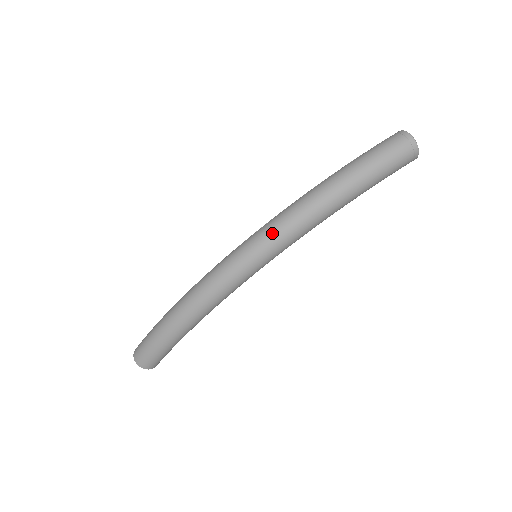
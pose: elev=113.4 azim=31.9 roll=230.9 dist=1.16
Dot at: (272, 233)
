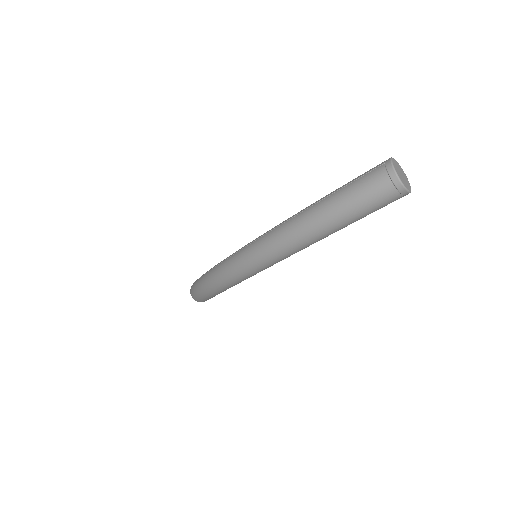
Dot at: (255, 257)
